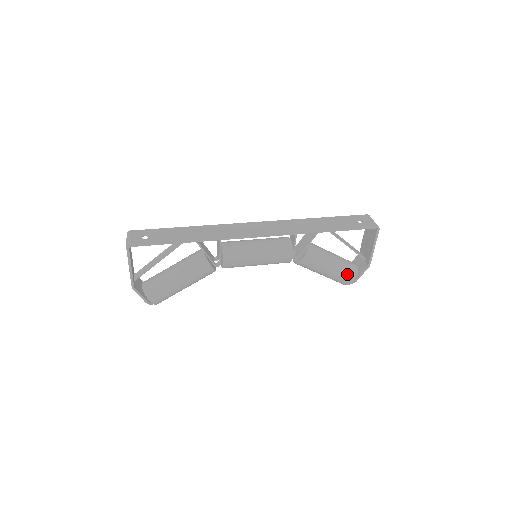
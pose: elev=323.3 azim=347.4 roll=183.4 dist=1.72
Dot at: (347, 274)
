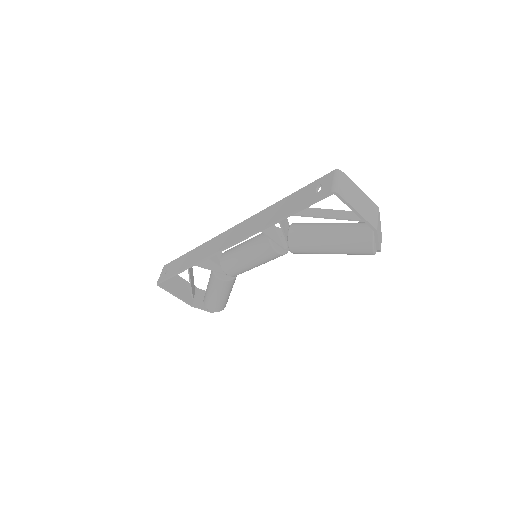
Dot at: (357, 247)
